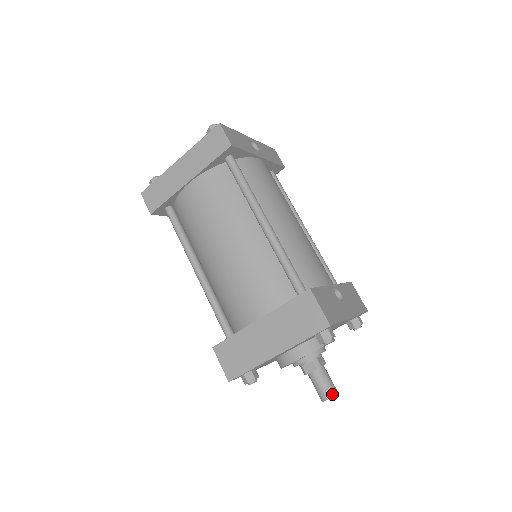
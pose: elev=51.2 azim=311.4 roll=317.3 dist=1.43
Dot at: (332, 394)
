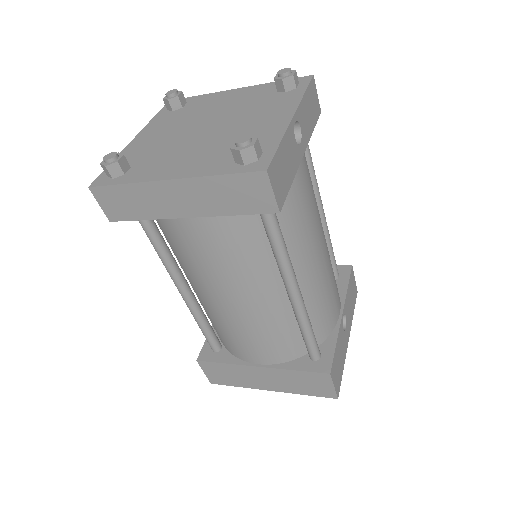
Dot at: occluded
